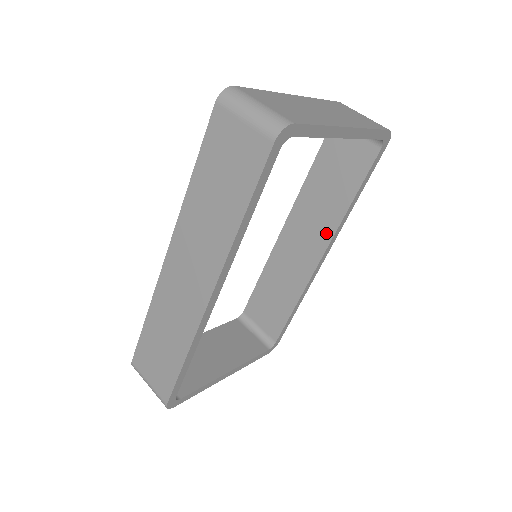
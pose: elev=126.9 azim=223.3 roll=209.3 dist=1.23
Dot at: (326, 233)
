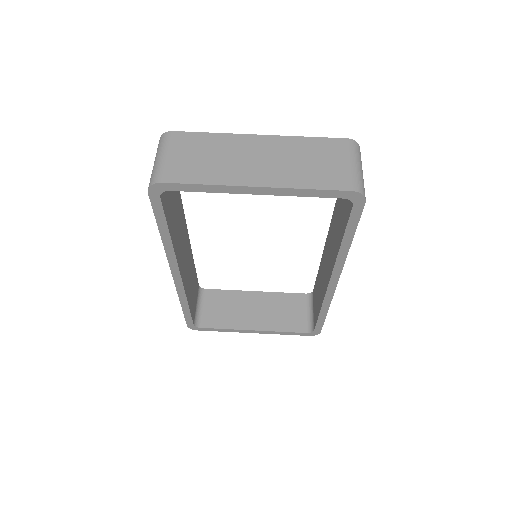
Dot at: (332, 262)
